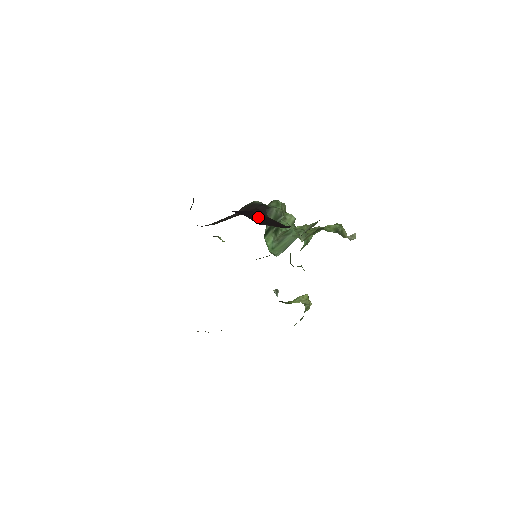
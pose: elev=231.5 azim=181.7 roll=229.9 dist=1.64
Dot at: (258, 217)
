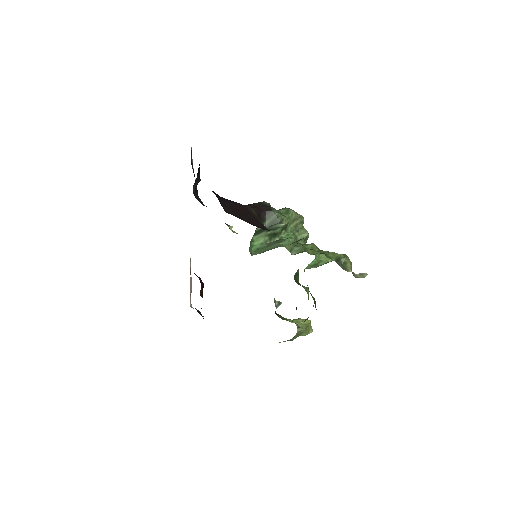
Dot at: (237, 209)
